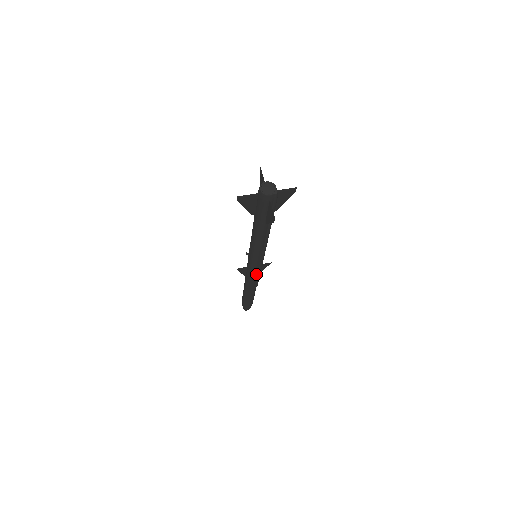
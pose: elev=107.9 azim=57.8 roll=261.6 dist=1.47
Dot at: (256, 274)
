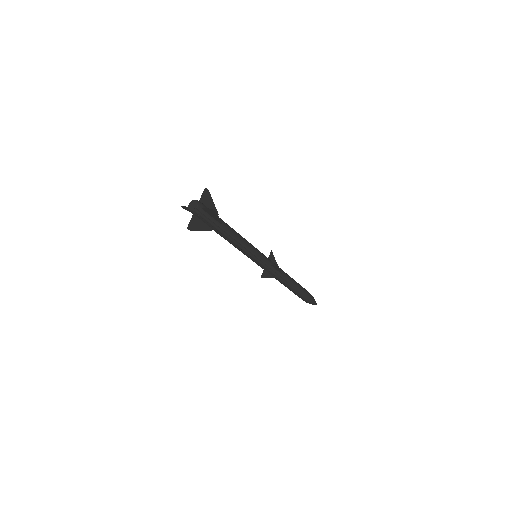
Dot at: (268, 272)
